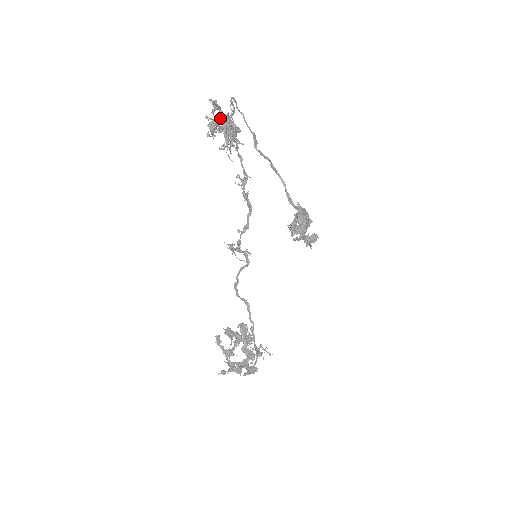
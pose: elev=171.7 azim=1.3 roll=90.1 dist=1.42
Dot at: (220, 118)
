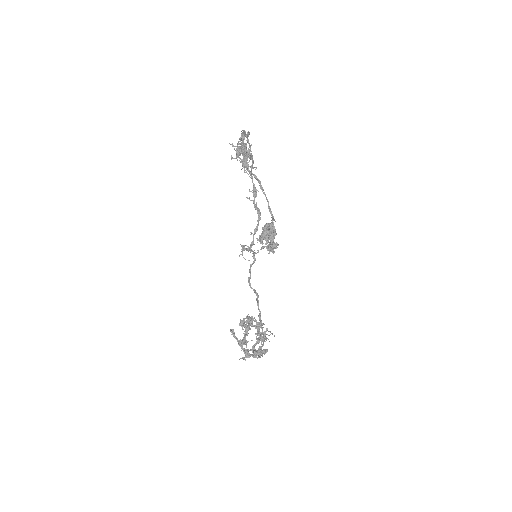
Dot at: (243, 145)
